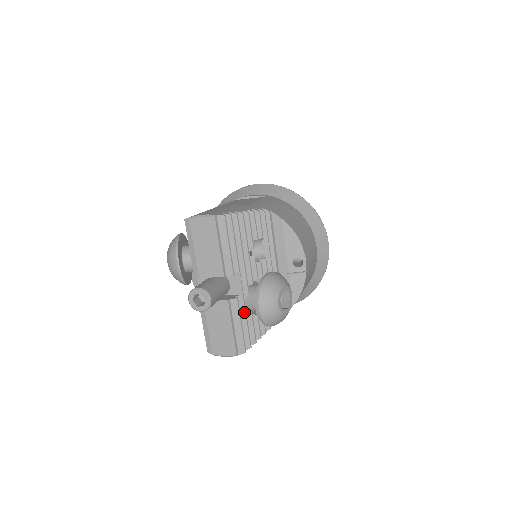
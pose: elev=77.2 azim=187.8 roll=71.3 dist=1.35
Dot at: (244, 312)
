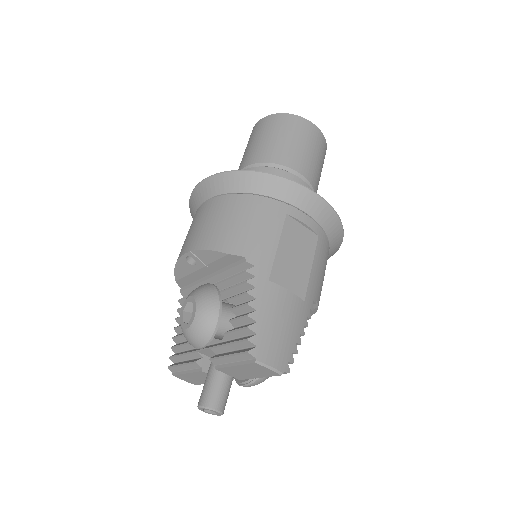
Dot at: occluded
